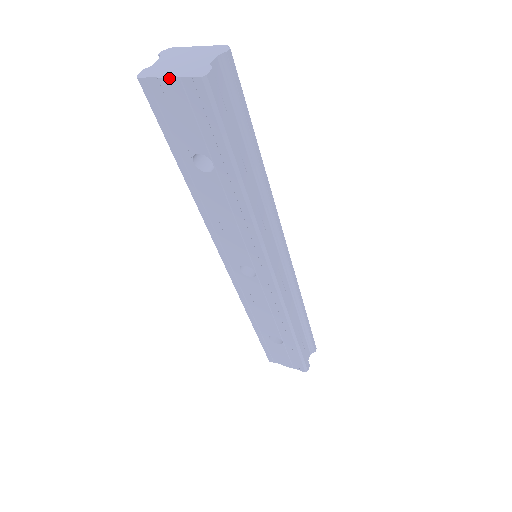
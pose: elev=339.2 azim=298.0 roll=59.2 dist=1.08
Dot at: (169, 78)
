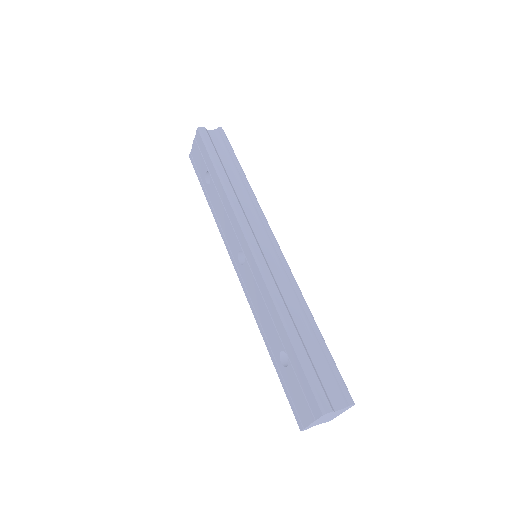
Dot at: (193, 143)
